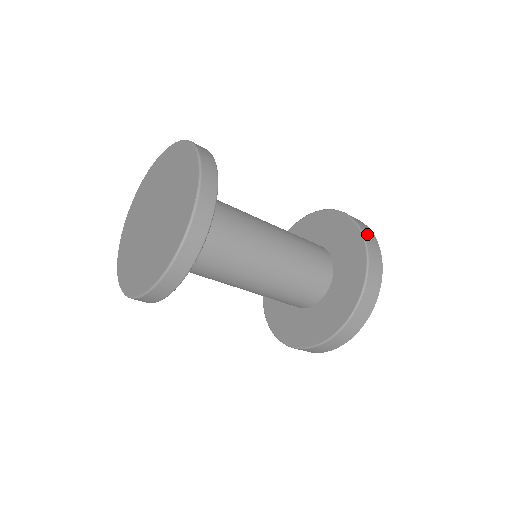
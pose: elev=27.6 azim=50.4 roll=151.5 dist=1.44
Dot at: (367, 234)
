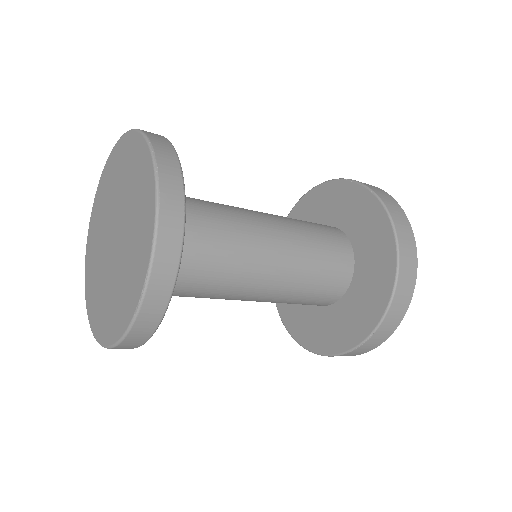
Dot at: (404, 280)
